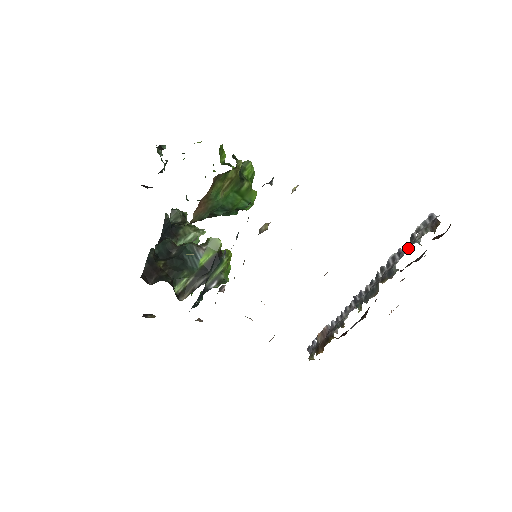
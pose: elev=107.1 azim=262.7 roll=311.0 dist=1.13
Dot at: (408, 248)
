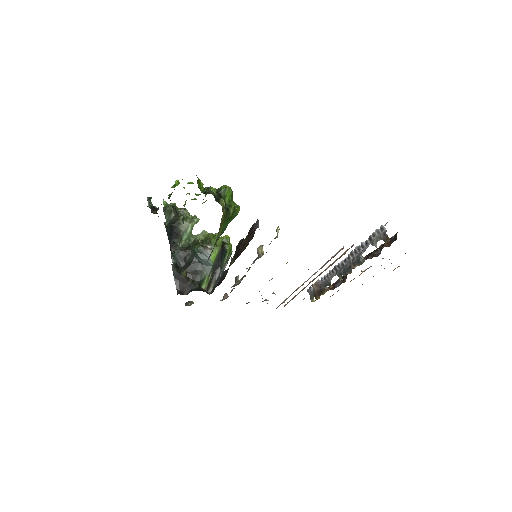
Dot at: (368, 246)
